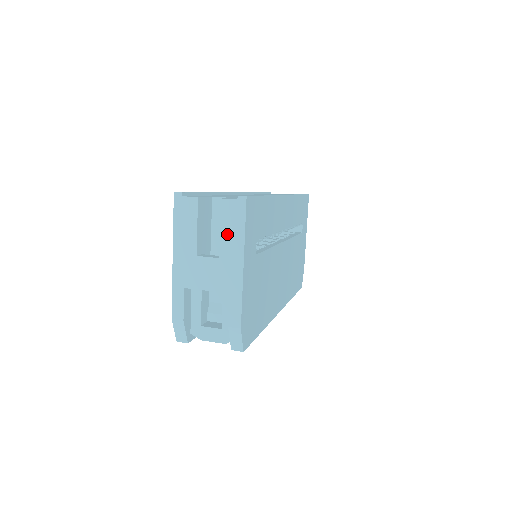
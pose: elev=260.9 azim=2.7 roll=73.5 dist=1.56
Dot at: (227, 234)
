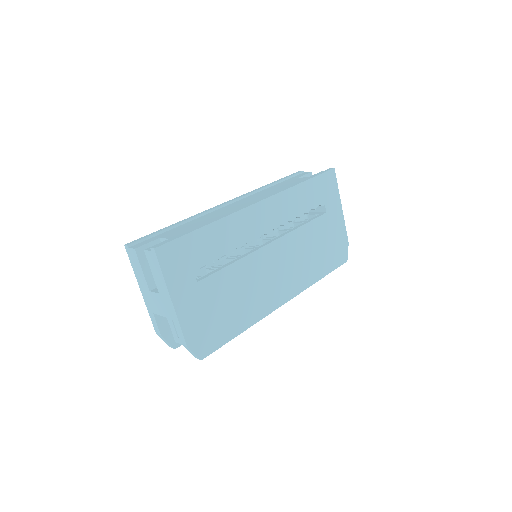
Dot at: (156, 276)
